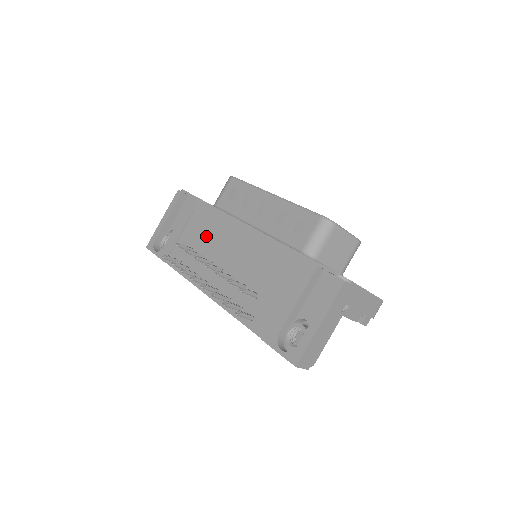
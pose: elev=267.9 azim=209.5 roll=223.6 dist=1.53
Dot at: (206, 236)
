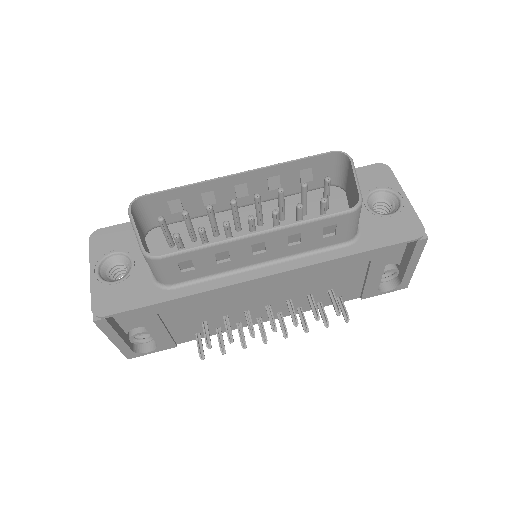
Dot at: (210, 309)
